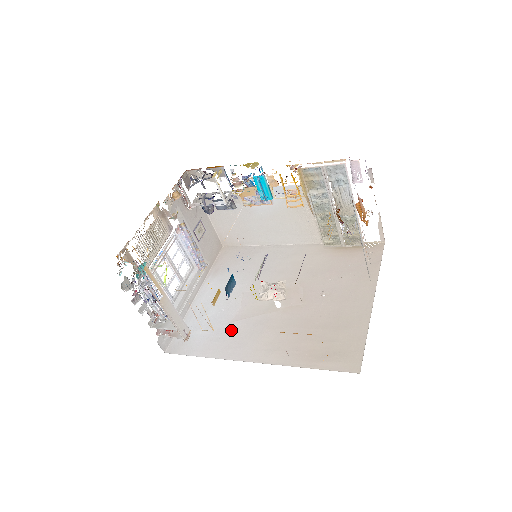
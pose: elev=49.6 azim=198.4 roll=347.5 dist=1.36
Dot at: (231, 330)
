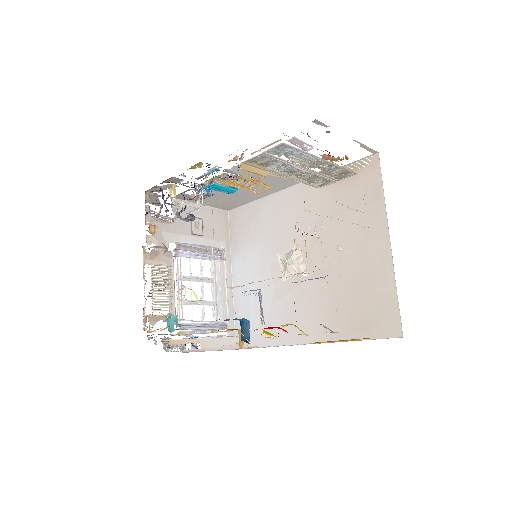
Dot at: (276, 313)
